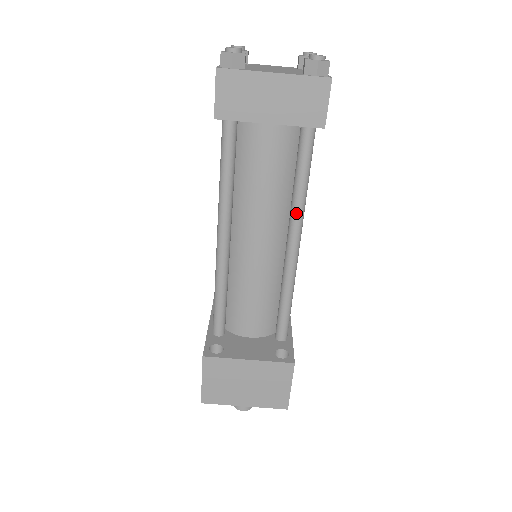
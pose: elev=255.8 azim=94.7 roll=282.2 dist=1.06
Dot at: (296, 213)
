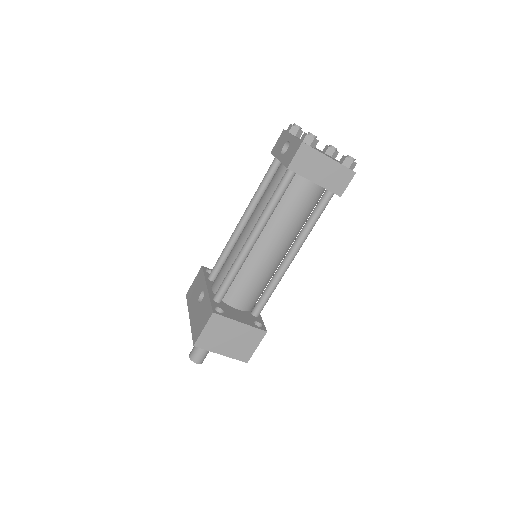
Dot at: (303, 238)
